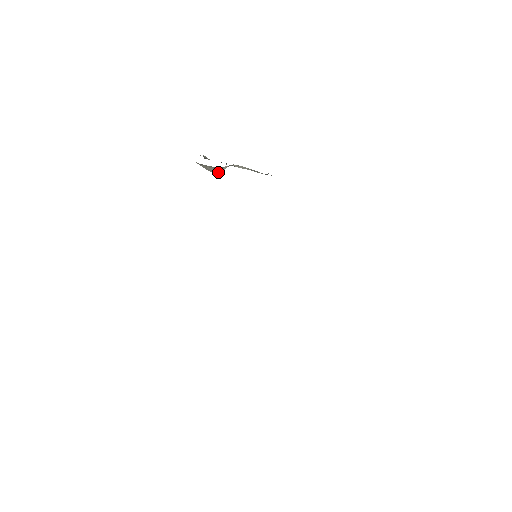
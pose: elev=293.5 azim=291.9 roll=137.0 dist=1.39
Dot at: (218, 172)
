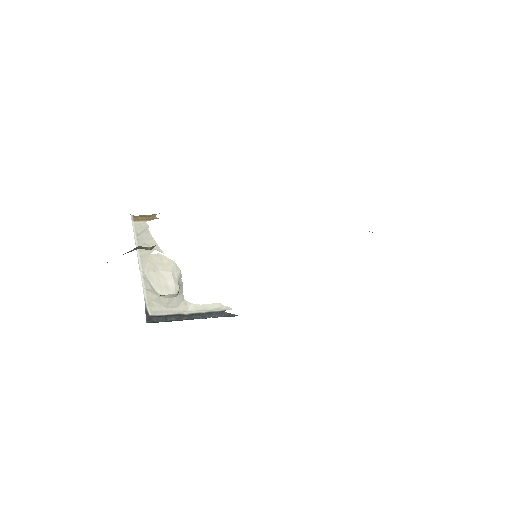
Dot at: (174, 283)
